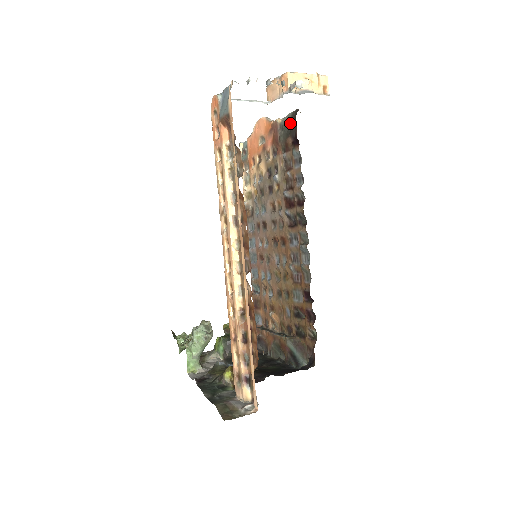
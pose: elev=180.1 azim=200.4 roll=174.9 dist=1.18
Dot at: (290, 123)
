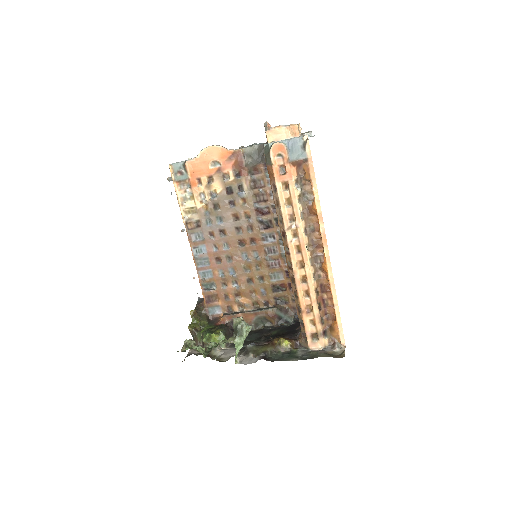
Dot at: (259, 153)
